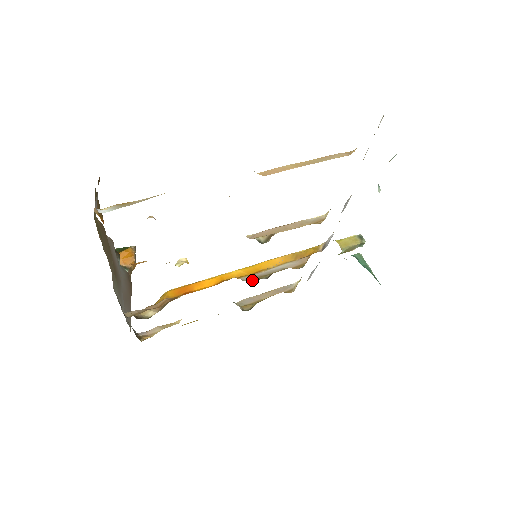
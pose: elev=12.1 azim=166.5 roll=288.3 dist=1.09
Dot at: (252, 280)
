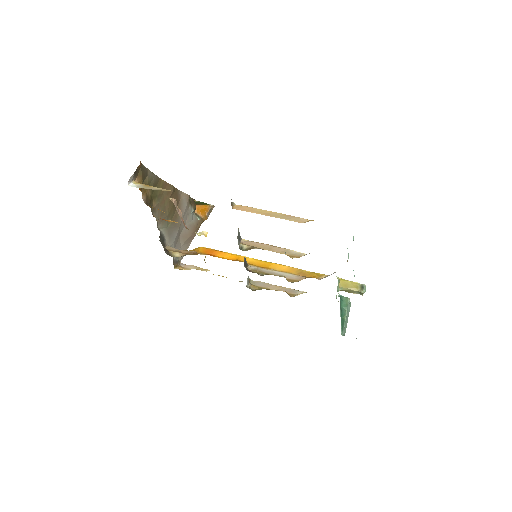
Dot at: (252, 271)
